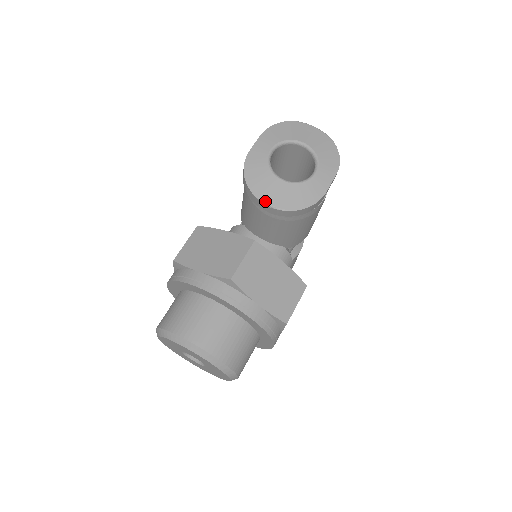
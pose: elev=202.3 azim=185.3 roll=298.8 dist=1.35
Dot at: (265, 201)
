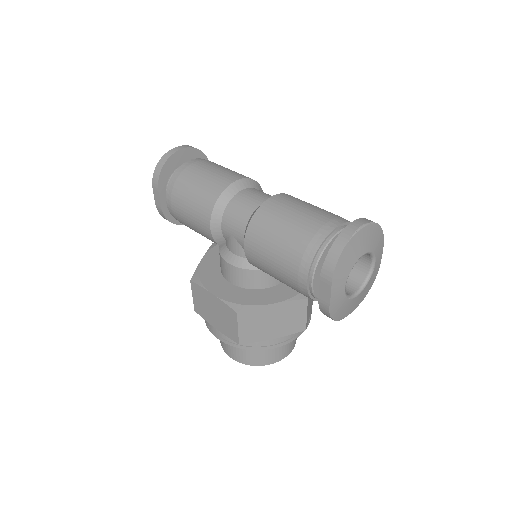
Dot at: occluded
